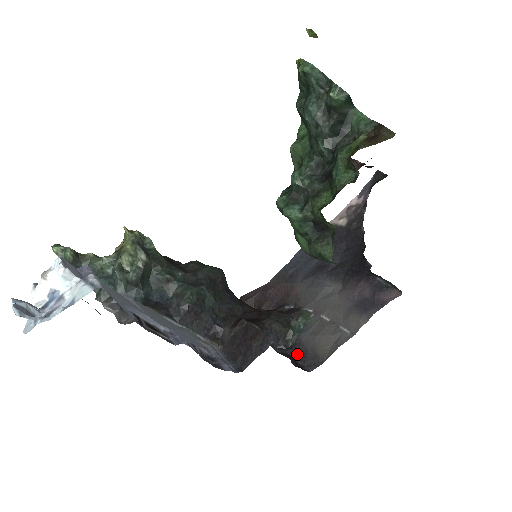
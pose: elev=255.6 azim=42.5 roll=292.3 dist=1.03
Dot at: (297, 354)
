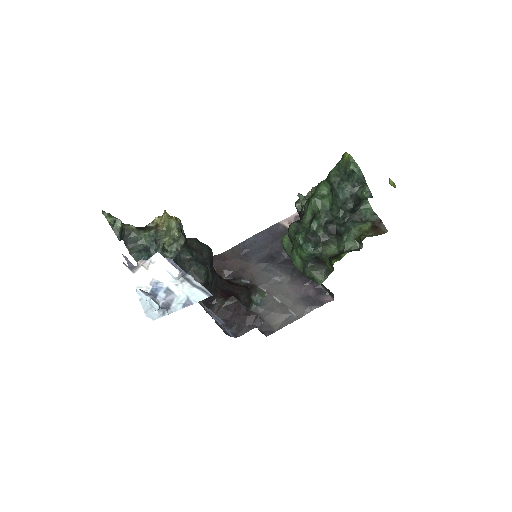
Dot at: occluded
